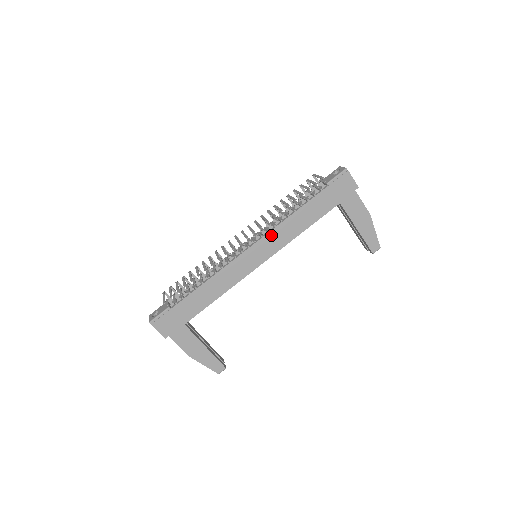
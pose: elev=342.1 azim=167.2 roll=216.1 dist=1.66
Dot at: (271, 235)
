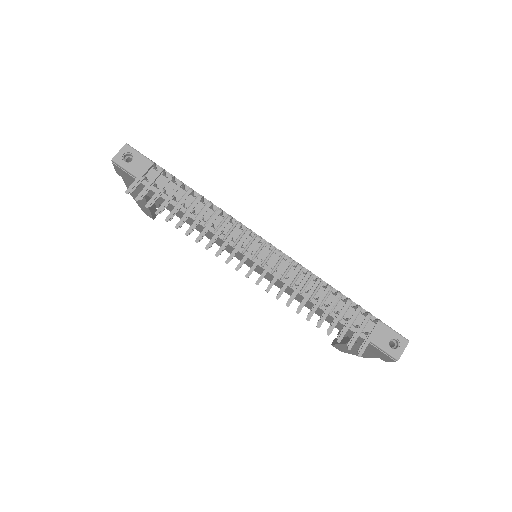
Dot at: (280, 281)
